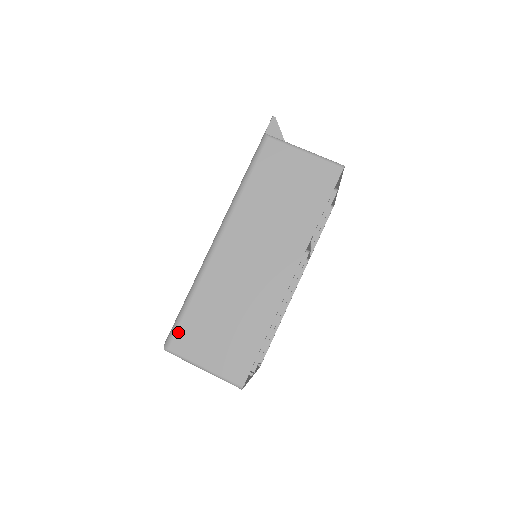
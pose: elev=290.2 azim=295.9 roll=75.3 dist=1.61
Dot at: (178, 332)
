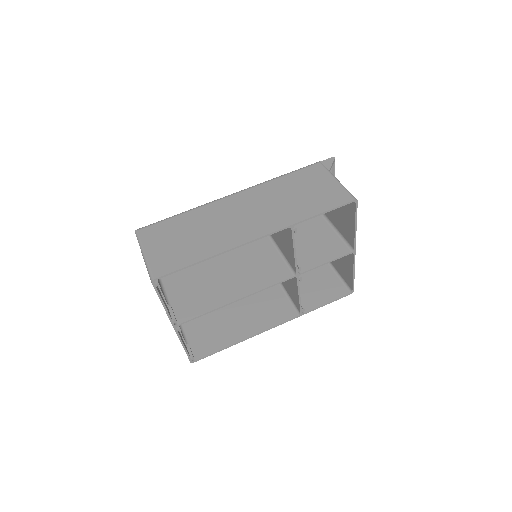
Dot at: (153, 226)
